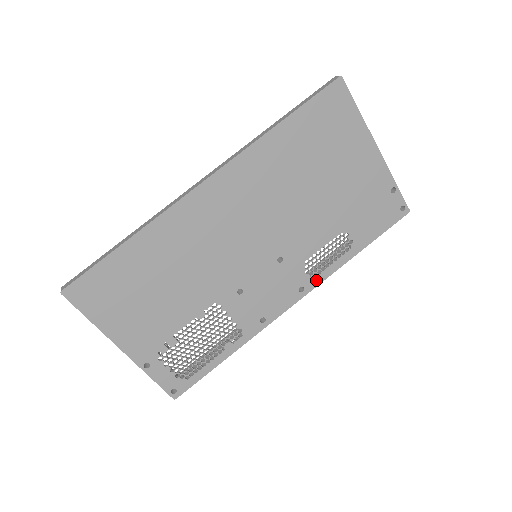
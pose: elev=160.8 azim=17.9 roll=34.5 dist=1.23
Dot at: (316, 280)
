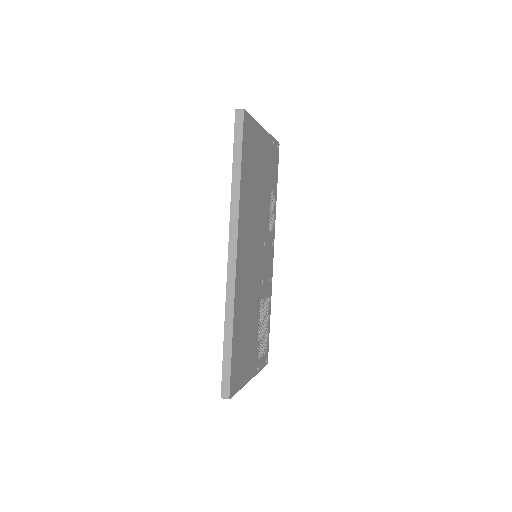
Dot at: (274, 231)
